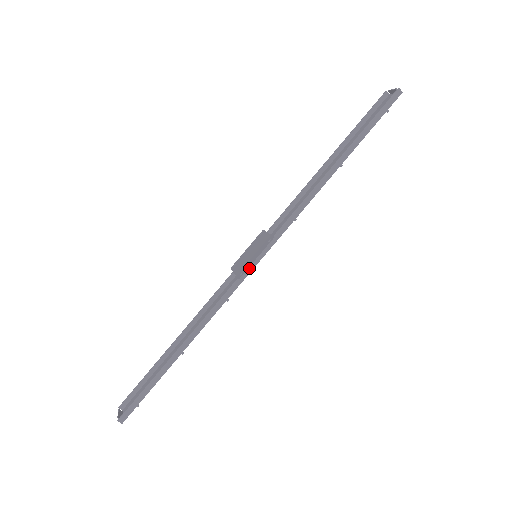
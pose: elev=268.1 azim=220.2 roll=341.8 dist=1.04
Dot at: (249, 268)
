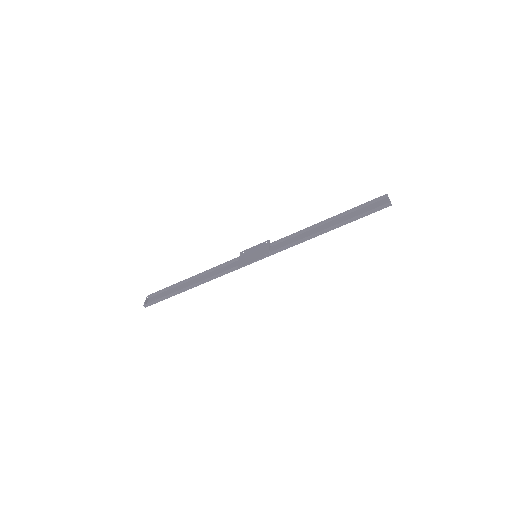
Dot at: occluded
